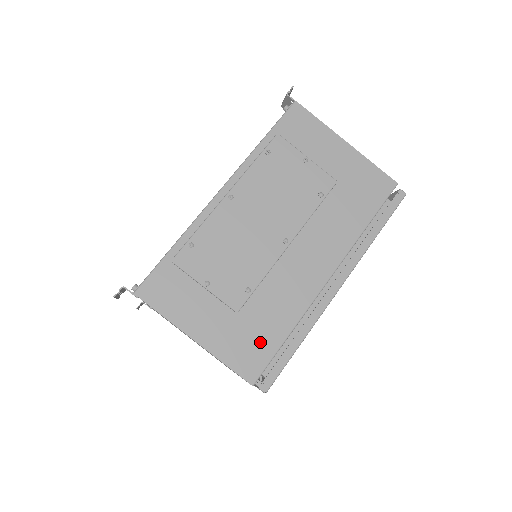
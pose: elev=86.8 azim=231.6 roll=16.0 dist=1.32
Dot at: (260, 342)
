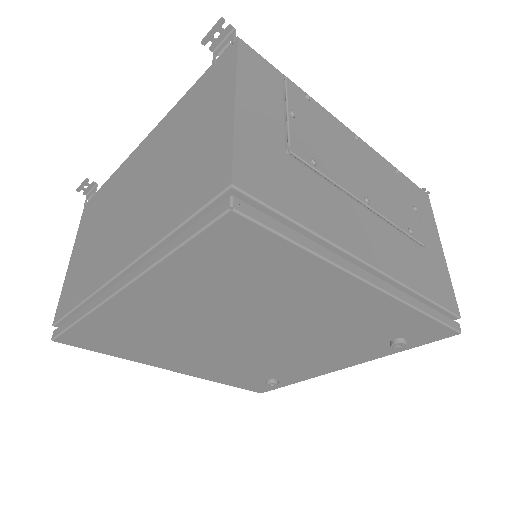
Dot at: (278, 188)
